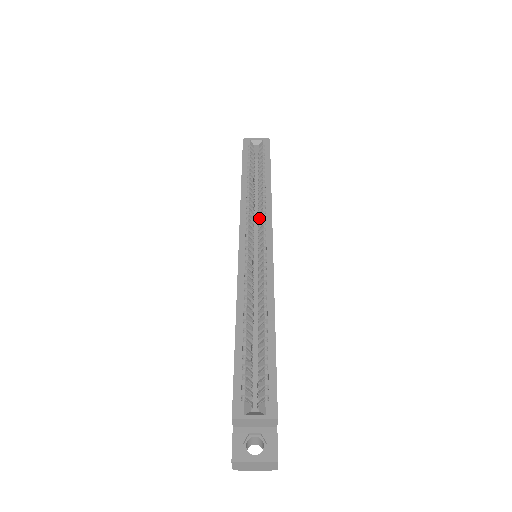
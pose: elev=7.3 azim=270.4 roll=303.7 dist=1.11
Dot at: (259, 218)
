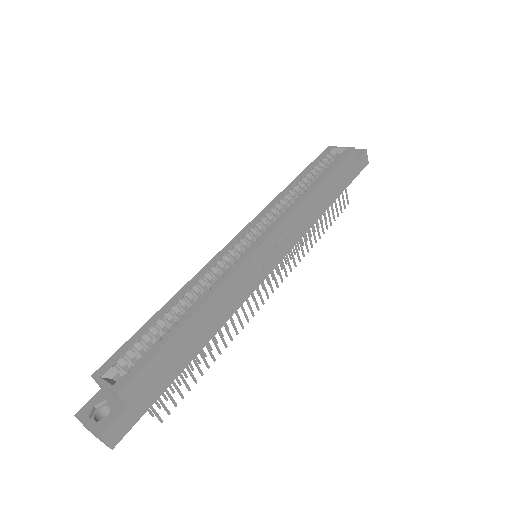
Dot at: (276, 219)
